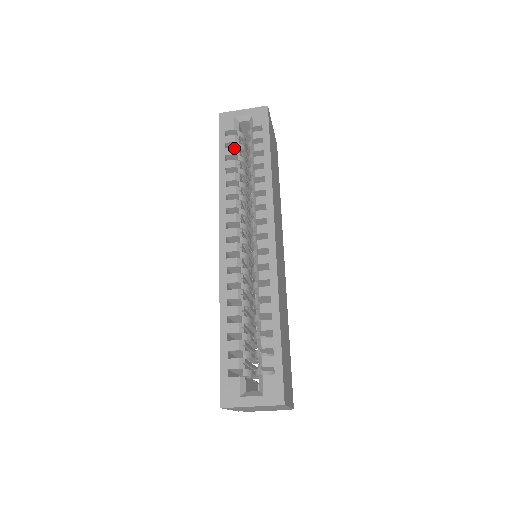
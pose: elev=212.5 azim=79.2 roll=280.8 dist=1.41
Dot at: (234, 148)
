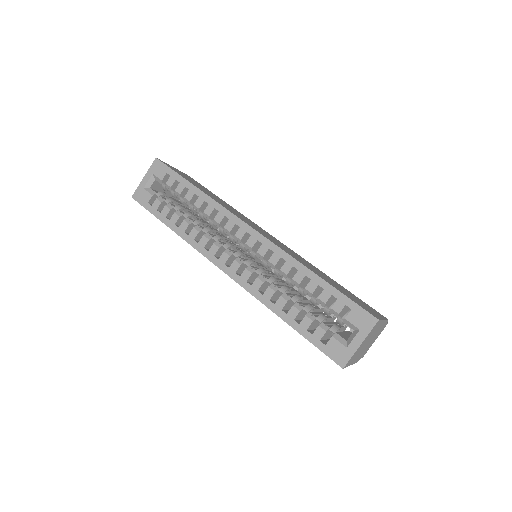
Dot at: (166, 207)
